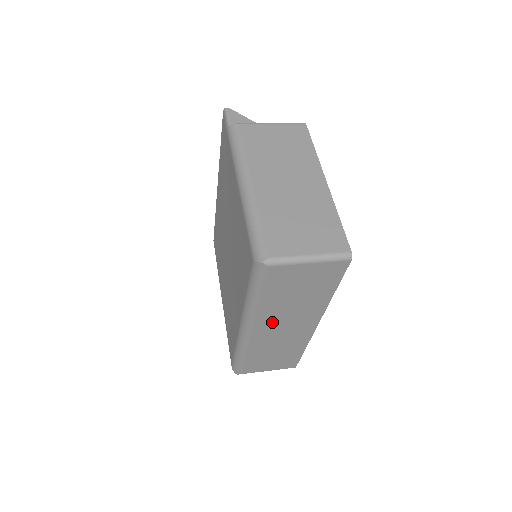
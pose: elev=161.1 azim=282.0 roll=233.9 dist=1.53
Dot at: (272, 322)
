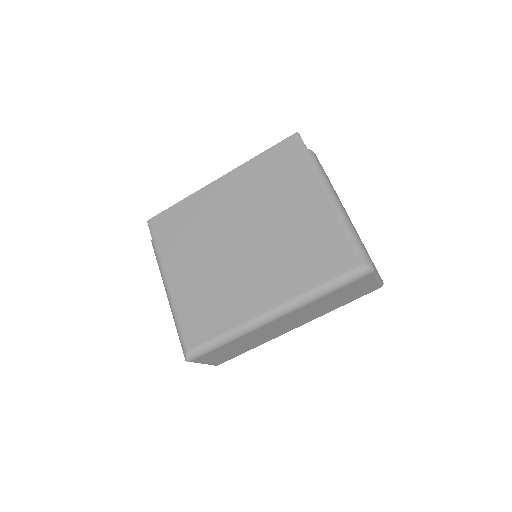
Dot at: (294, 316)
